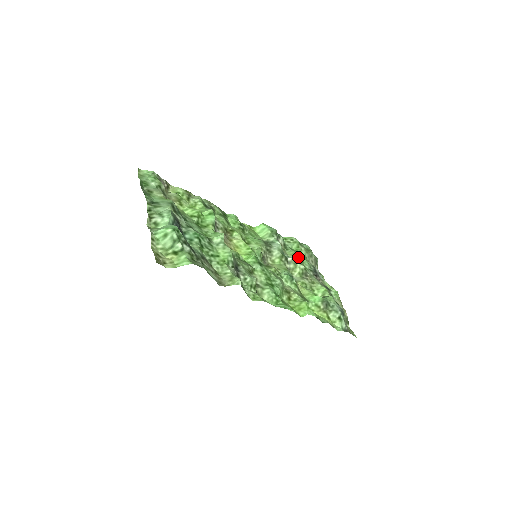
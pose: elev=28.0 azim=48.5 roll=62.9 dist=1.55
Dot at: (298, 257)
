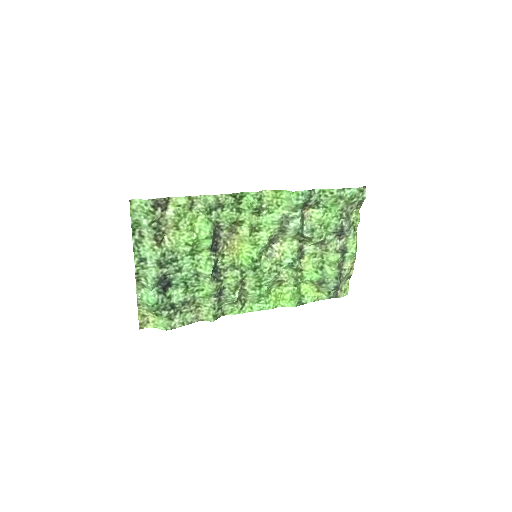
Dot at: (324, 223)
